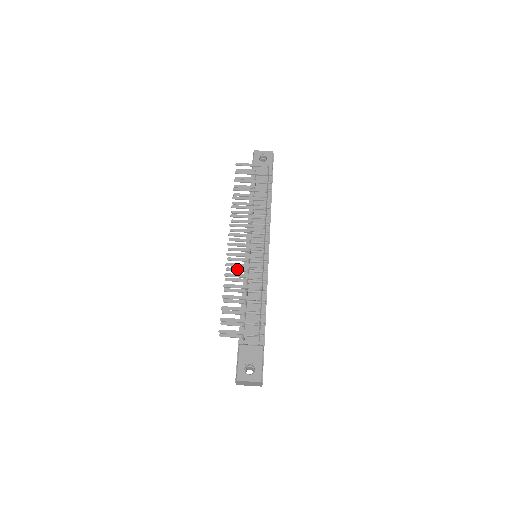
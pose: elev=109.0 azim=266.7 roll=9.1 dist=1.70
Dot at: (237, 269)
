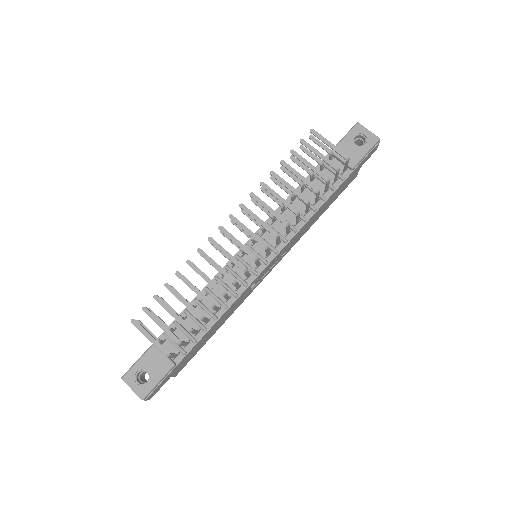
Dot at: occluded
